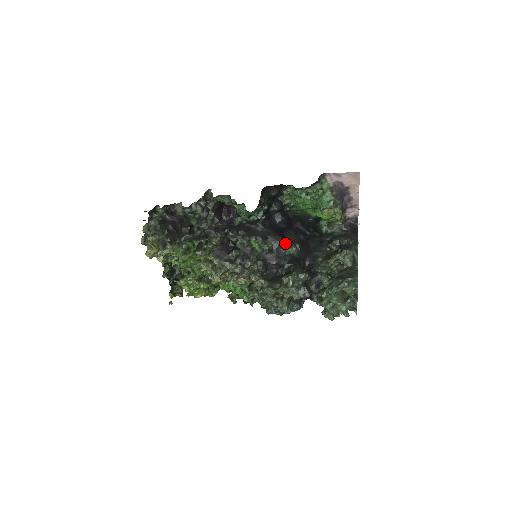
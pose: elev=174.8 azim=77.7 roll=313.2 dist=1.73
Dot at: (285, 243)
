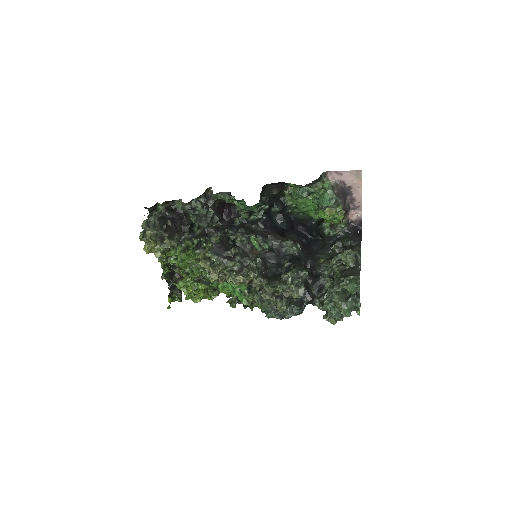
Dot at: (286, 242)
